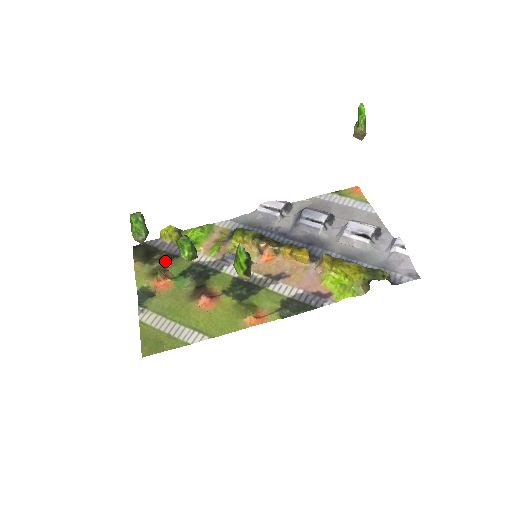
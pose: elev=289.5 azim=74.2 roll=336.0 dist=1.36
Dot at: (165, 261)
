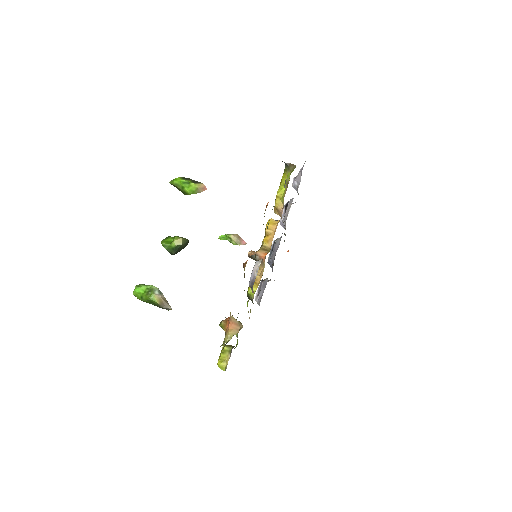
Dot at: occluded
